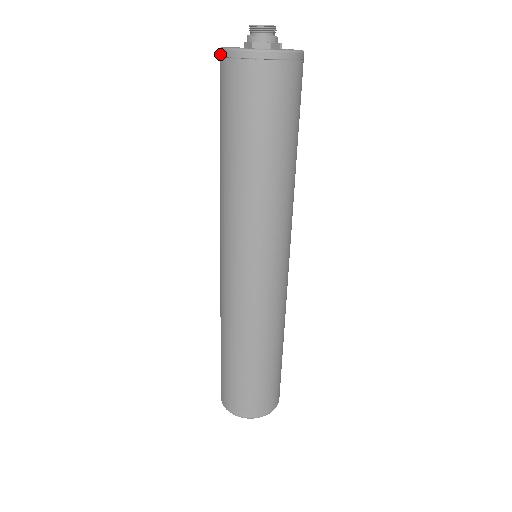
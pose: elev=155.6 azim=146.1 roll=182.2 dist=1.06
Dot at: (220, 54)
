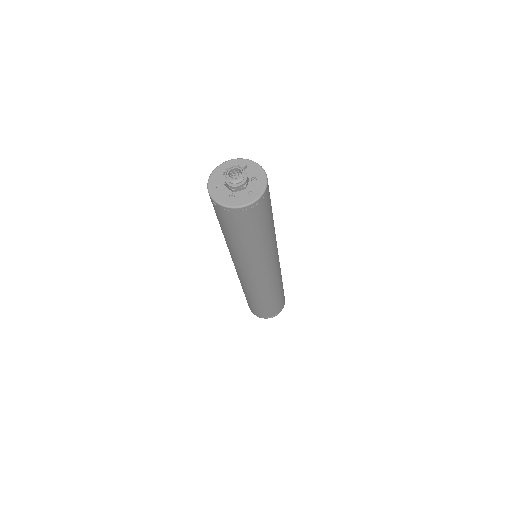
Dot at: (212, 200)
